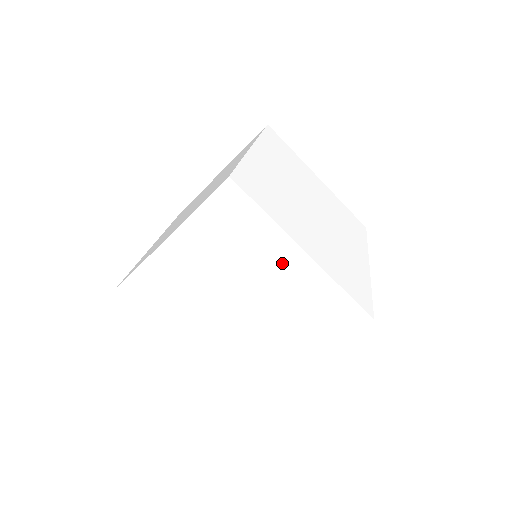
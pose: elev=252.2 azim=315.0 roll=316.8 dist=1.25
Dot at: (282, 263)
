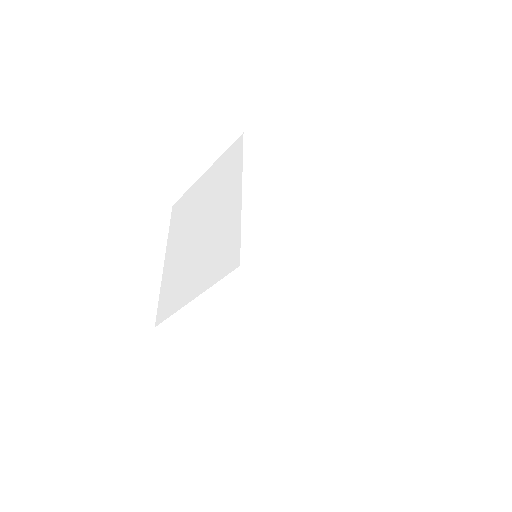
Dot at: (289, 301)
